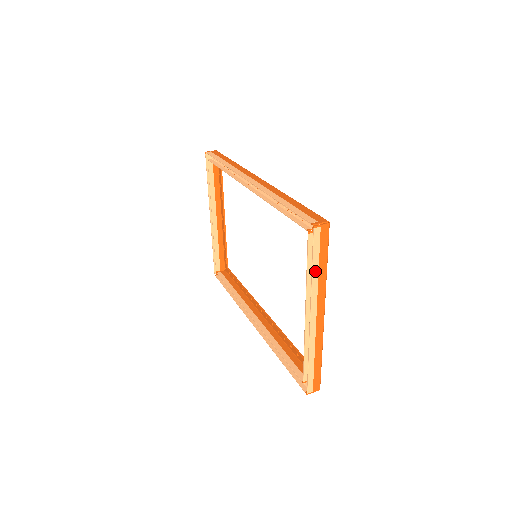
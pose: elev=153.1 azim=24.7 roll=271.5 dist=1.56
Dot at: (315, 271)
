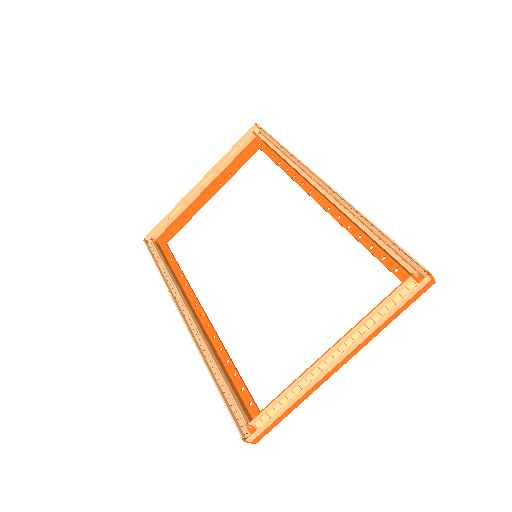
Dot at: (387, 317)
